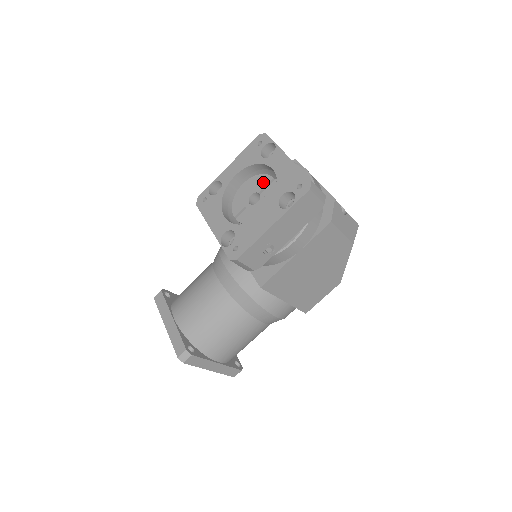
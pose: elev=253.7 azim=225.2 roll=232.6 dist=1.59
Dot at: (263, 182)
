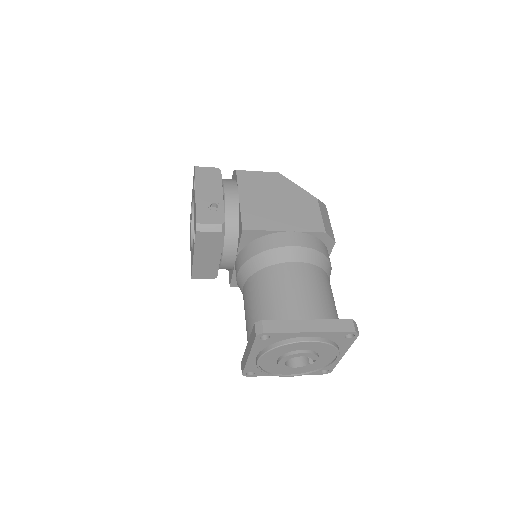
Dot at: occluded
